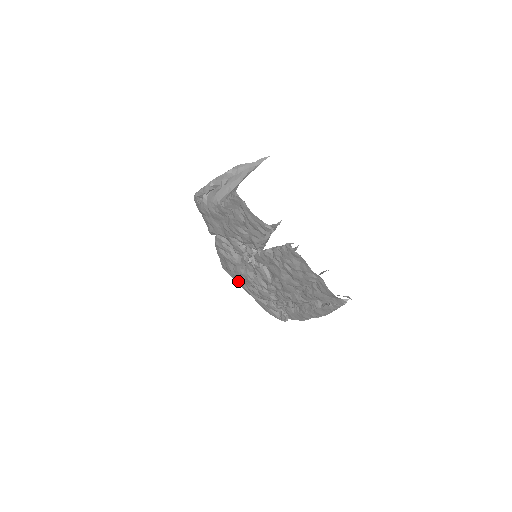
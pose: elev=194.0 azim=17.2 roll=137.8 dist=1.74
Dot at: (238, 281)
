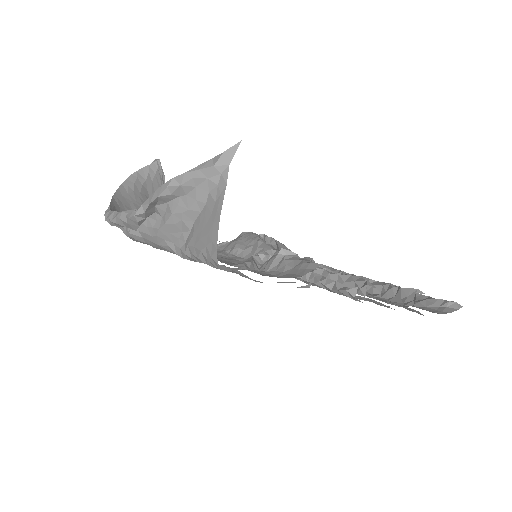
Dot at: occluded
